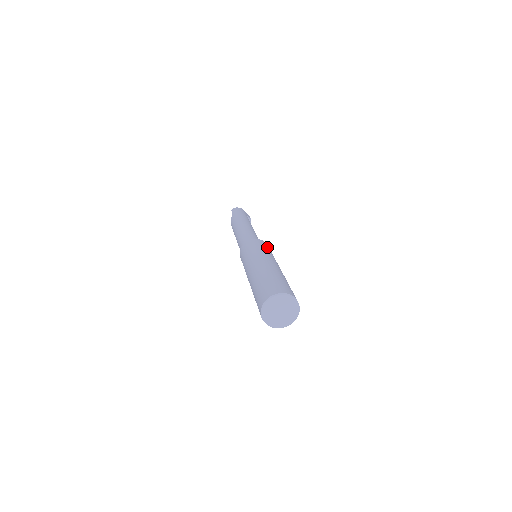
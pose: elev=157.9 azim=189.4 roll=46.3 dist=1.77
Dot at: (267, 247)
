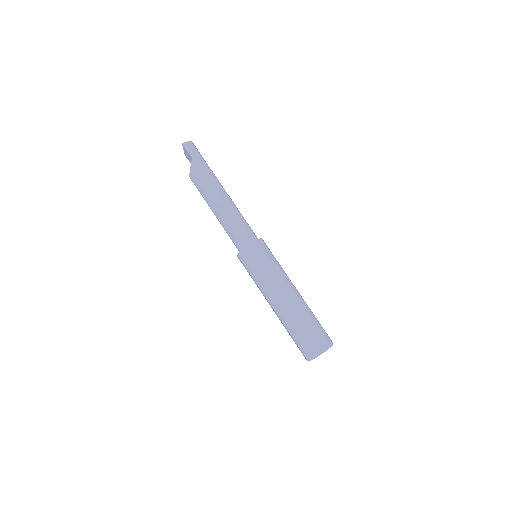
Dot at: (271, 252)
